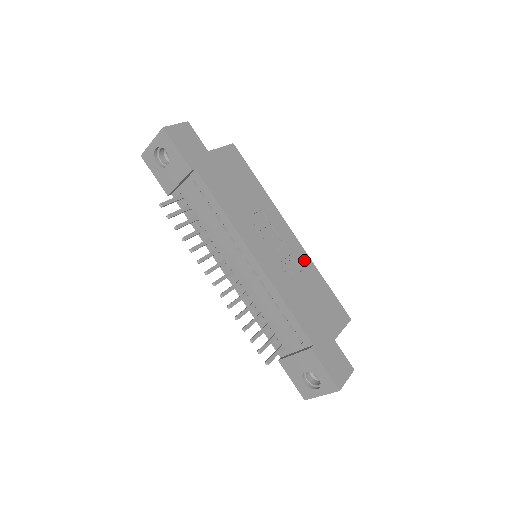
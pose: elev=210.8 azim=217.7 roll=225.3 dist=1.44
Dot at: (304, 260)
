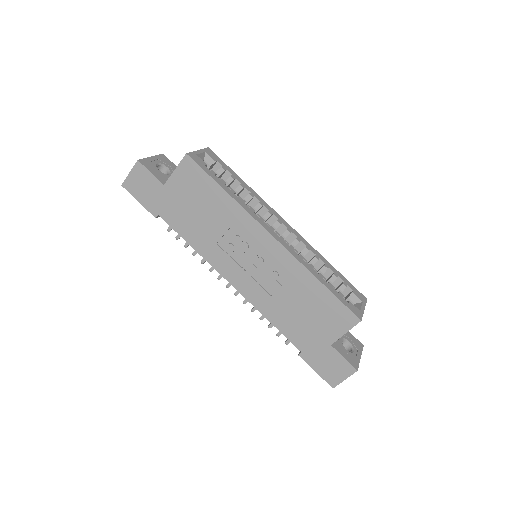
Dot at: (291, 267)
